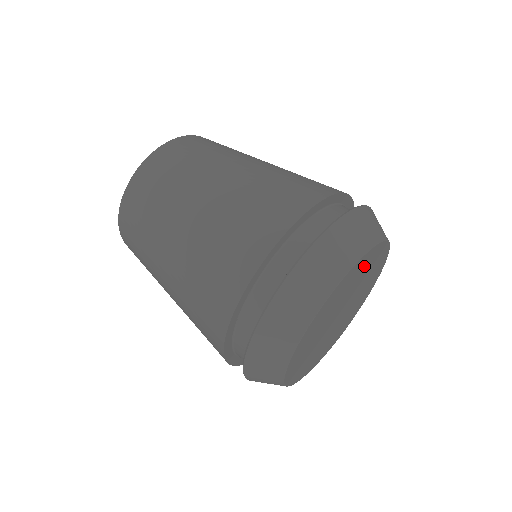
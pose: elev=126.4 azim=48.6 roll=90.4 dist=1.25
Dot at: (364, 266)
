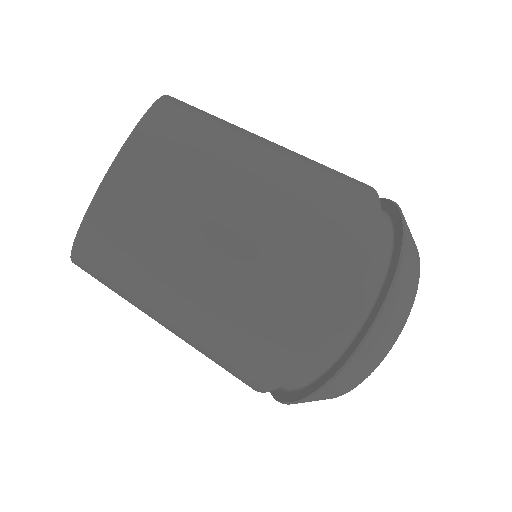
Dot at: occluded
